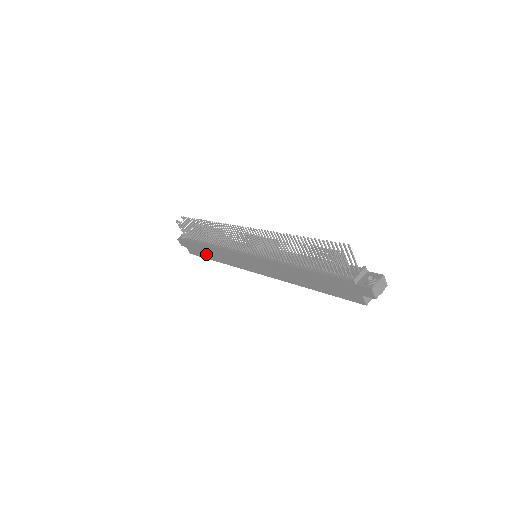
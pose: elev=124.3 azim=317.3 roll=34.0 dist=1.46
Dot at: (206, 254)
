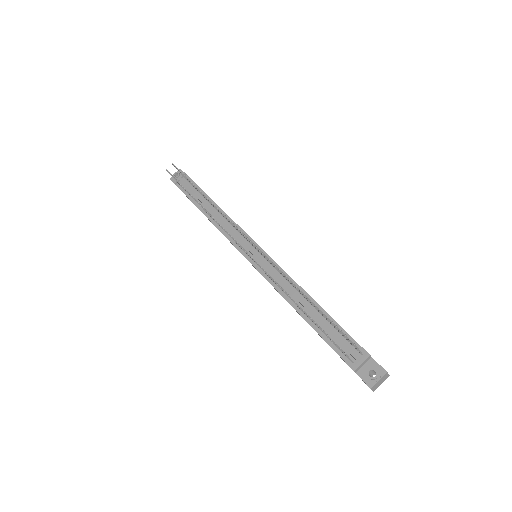
Dot at: occluded
